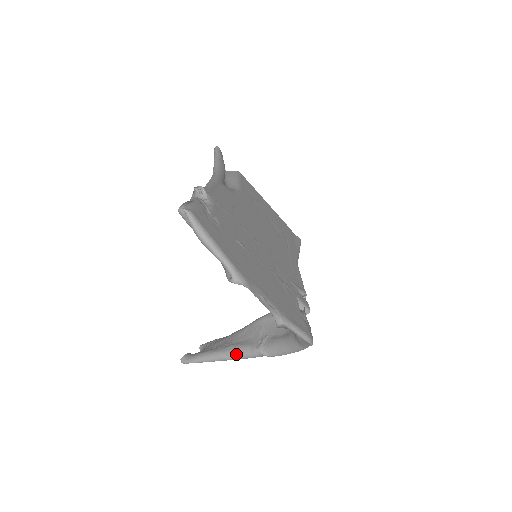
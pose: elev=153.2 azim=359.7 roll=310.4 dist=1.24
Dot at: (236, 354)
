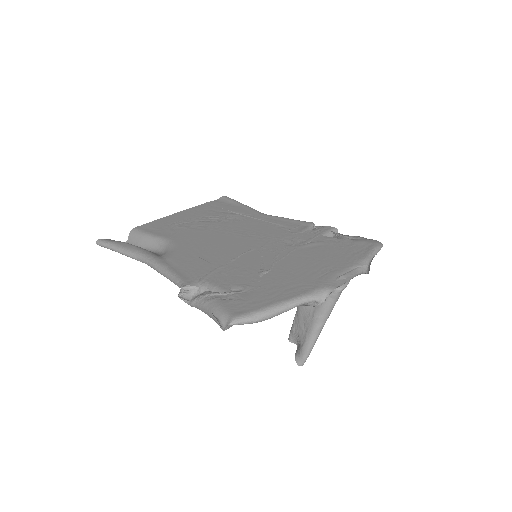
Dot at: (326, 313)
